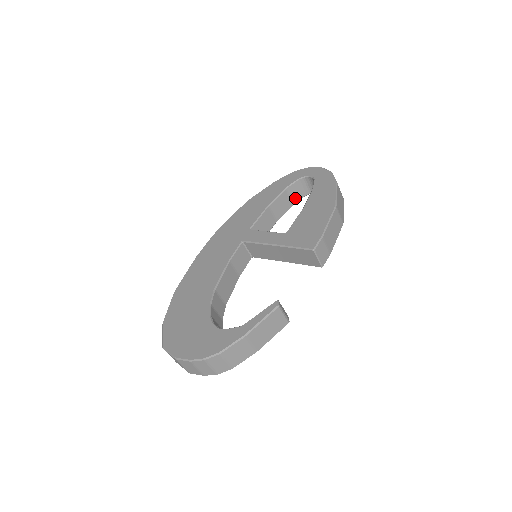
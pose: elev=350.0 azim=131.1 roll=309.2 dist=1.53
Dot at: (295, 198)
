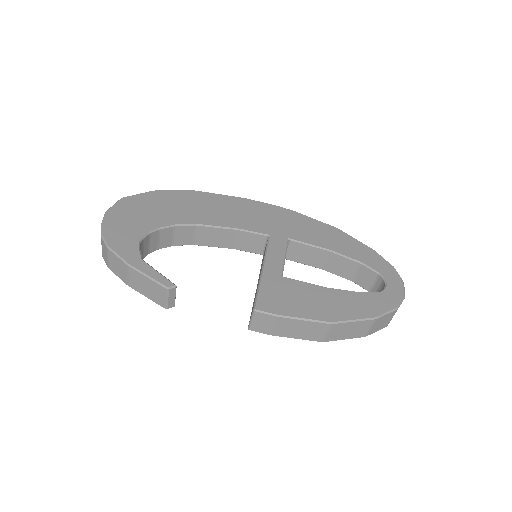
Dot at: (359, 280)
